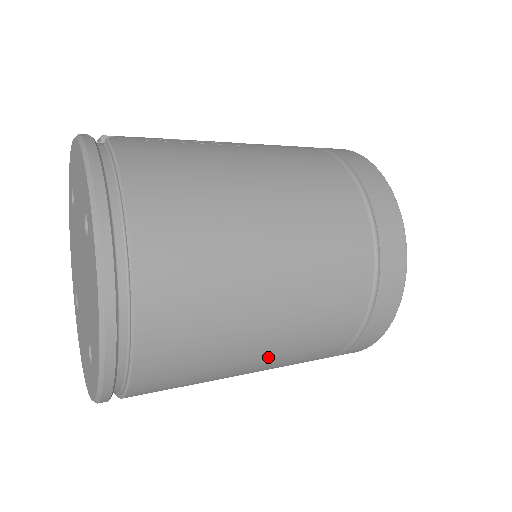
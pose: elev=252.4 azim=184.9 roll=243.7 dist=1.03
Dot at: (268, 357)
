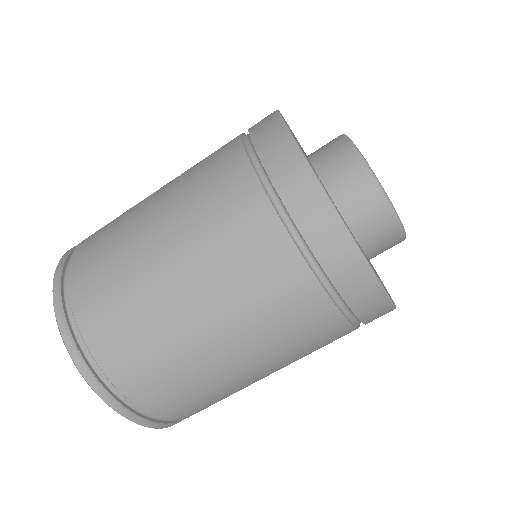
Dot at: (250, 355)
